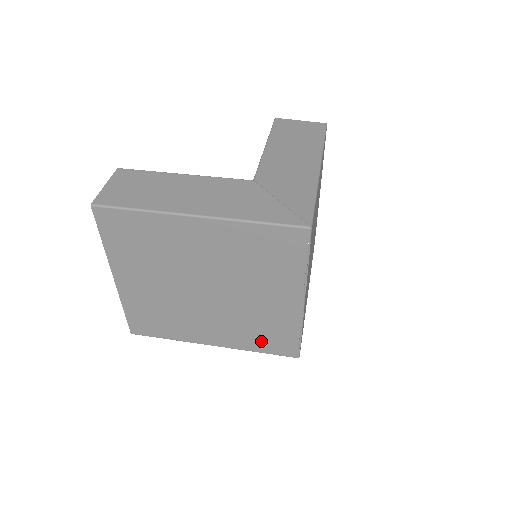
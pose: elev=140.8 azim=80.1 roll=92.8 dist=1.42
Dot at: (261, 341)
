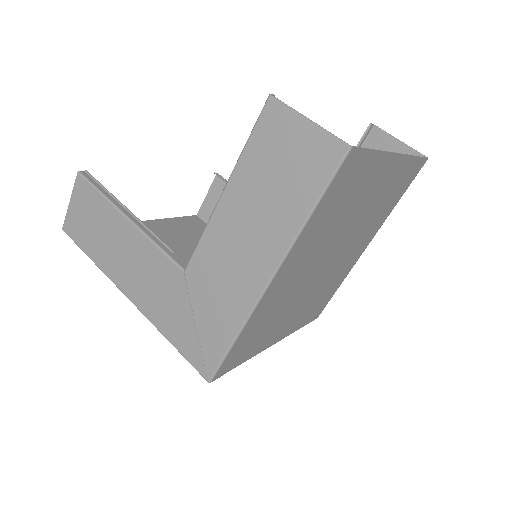
Dot at: occluded
